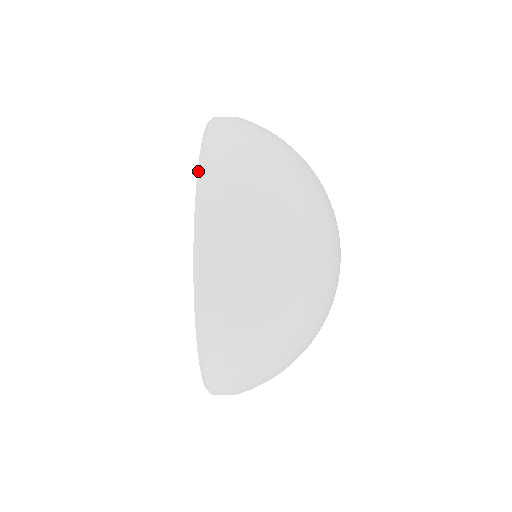
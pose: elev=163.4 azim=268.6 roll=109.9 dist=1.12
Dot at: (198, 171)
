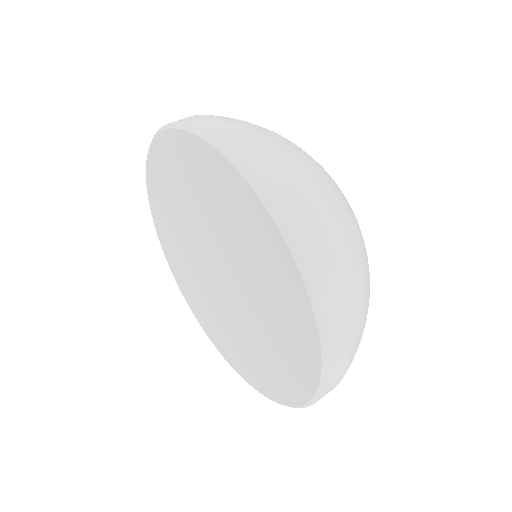
Dot at: (199, 135)
